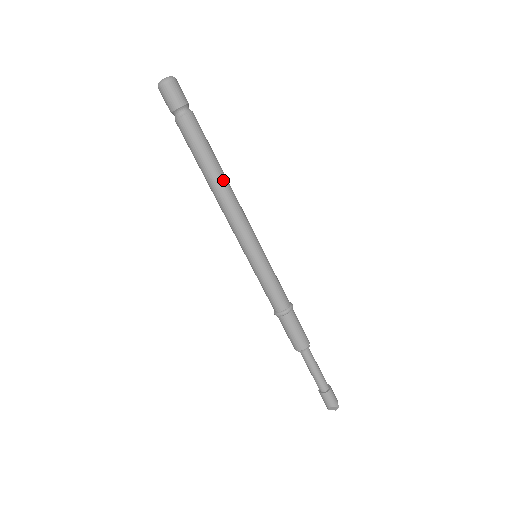
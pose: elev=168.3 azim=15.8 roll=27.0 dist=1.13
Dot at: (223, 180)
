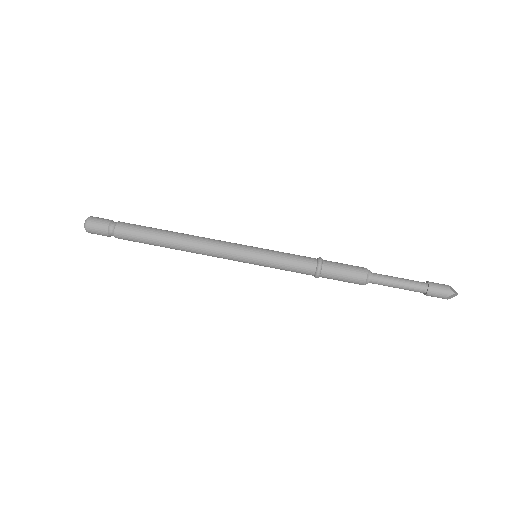
Dot at: (176, 241)
